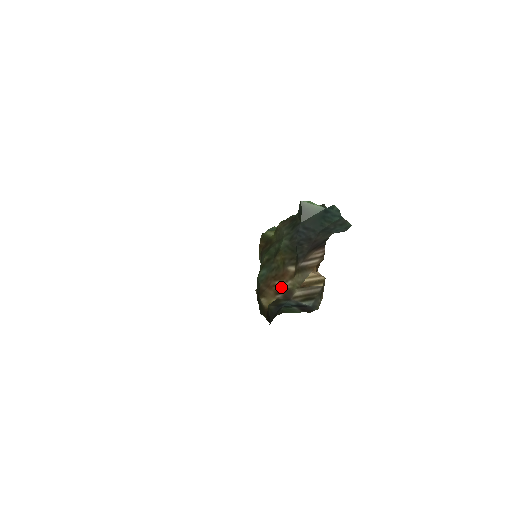
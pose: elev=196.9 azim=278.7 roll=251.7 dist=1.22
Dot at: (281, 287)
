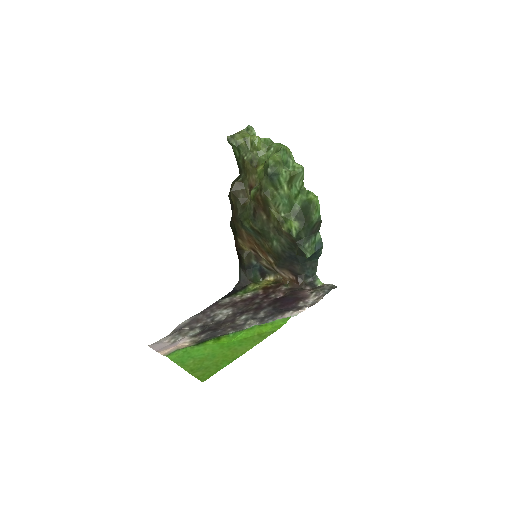
Dot at: (257, 251)
